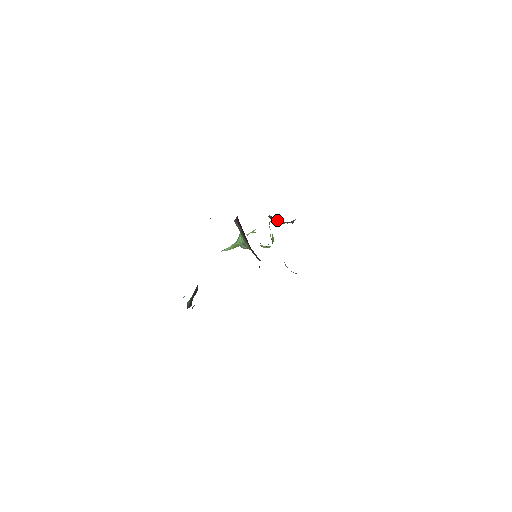
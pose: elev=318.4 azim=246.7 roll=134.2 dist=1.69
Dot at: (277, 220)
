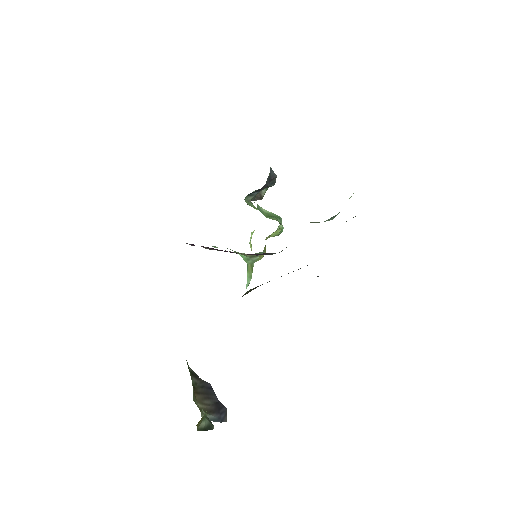
Dot at: (253, 193)
